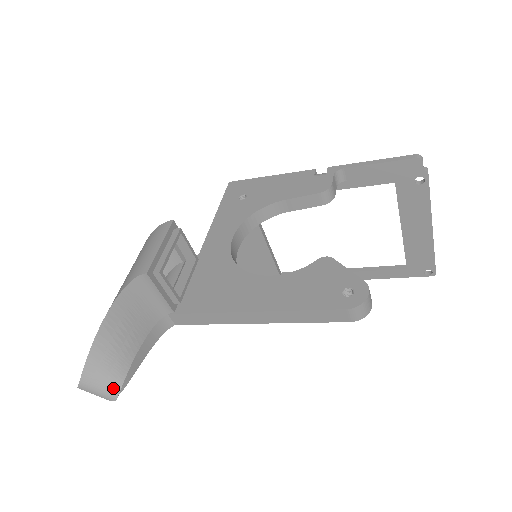
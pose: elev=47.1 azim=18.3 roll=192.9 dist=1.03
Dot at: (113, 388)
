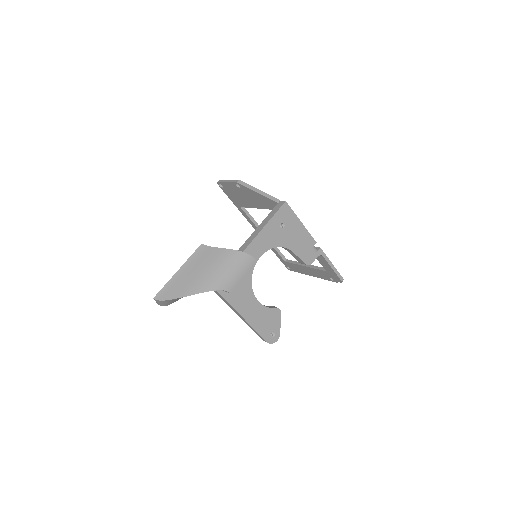
Dot at: (166, 305)
